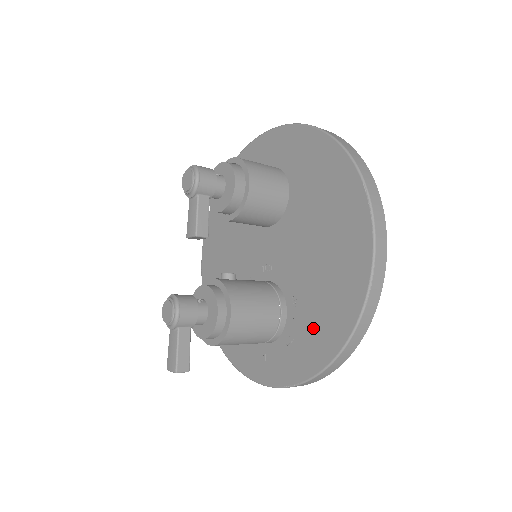
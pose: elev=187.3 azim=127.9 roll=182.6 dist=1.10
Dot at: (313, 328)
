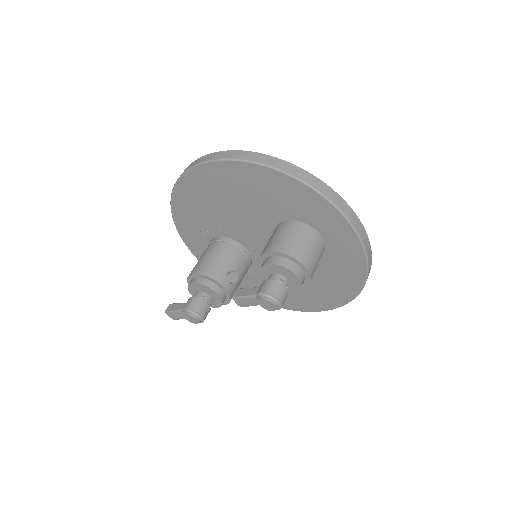
Dot at: (253, 286)
